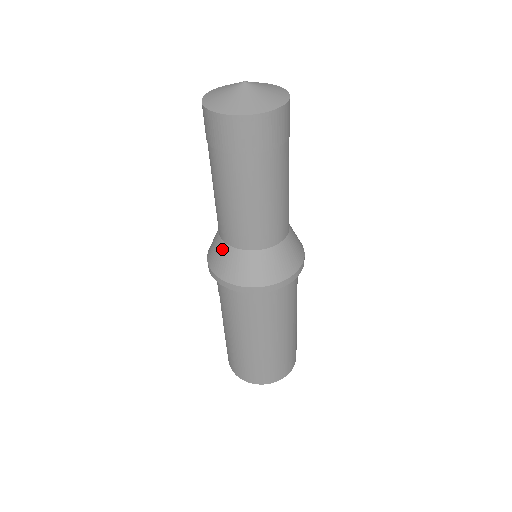
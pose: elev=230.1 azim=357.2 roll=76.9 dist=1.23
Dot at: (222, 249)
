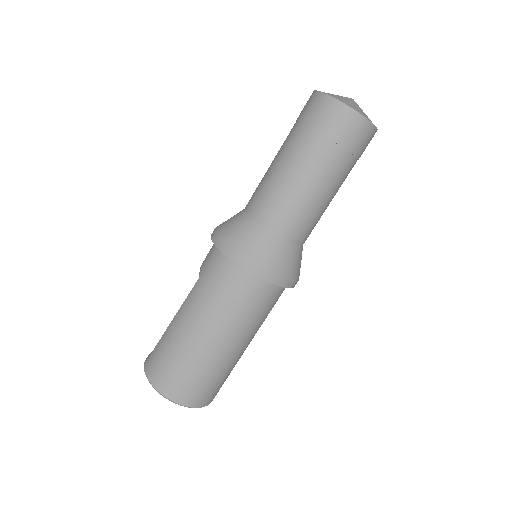
Dot at: (246, 223)
